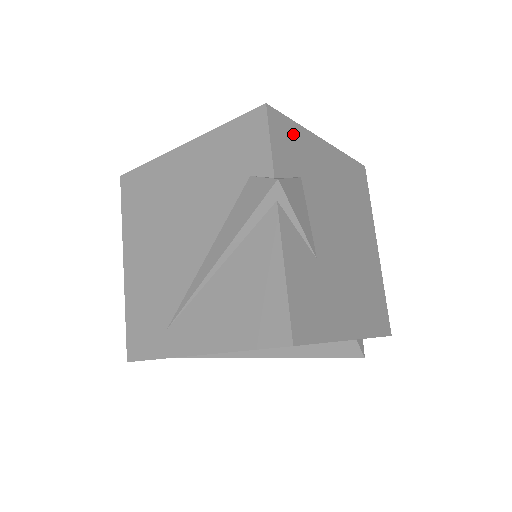
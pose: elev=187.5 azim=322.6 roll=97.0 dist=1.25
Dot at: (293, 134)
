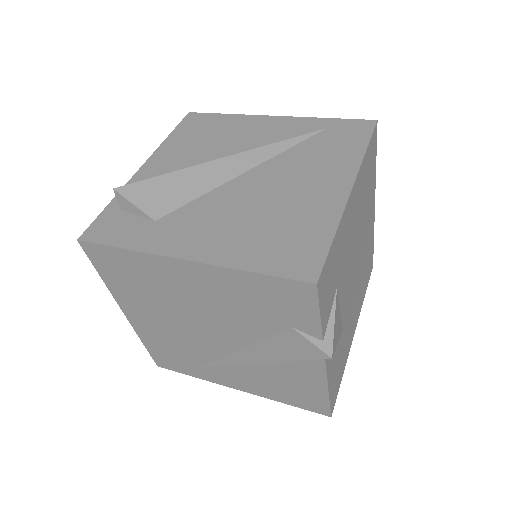
Dot at: (333, 256)
